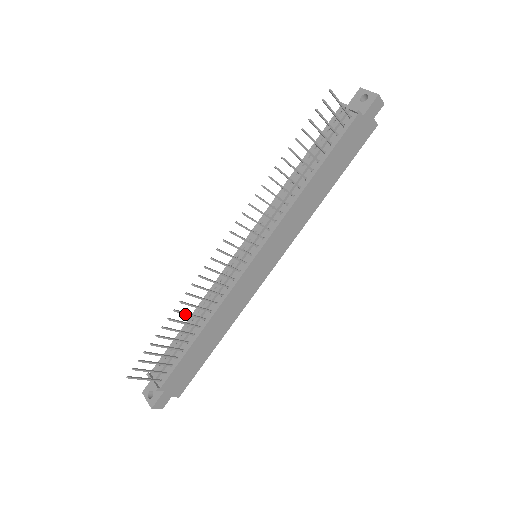
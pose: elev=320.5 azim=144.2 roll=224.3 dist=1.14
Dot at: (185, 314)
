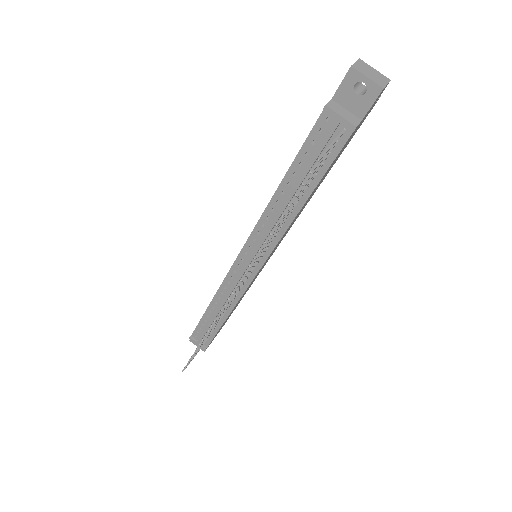
Dot at: occluded
